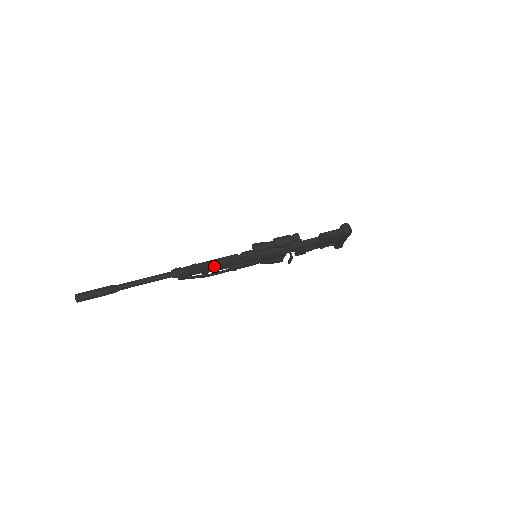
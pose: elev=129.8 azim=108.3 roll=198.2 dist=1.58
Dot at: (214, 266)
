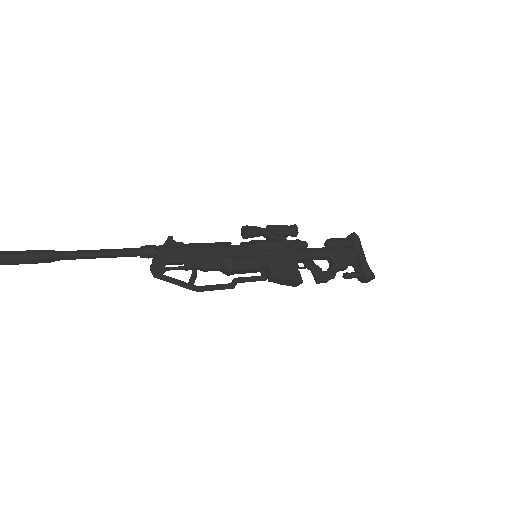
Dot at: (199, 246)
